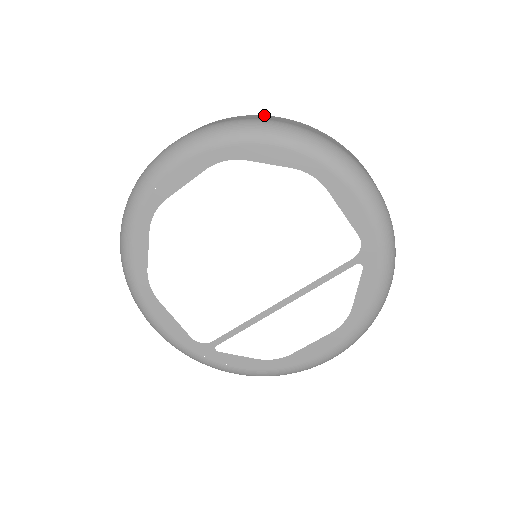
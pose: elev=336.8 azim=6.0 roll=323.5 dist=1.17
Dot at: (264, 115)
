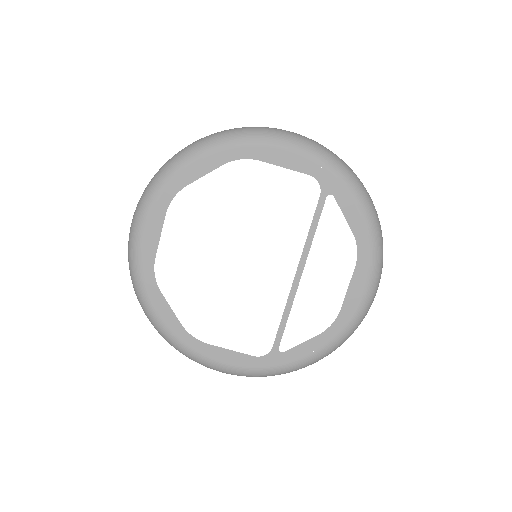
Dot at: occluded
